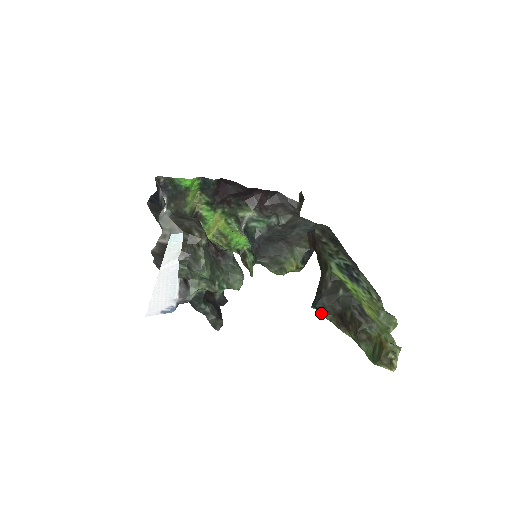
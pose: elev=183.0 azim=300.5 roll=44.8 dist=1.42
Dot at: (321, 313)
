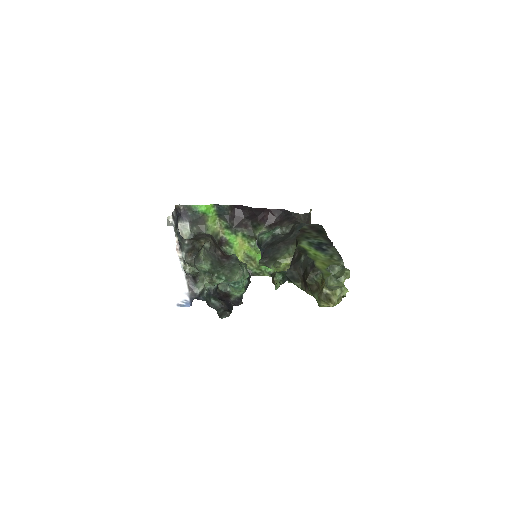
Dot at: (294, 283)
